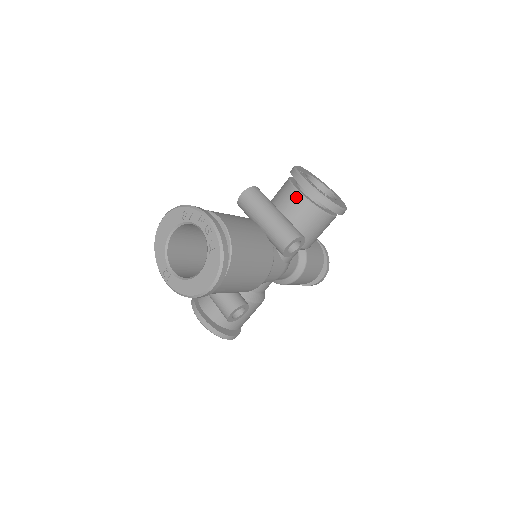
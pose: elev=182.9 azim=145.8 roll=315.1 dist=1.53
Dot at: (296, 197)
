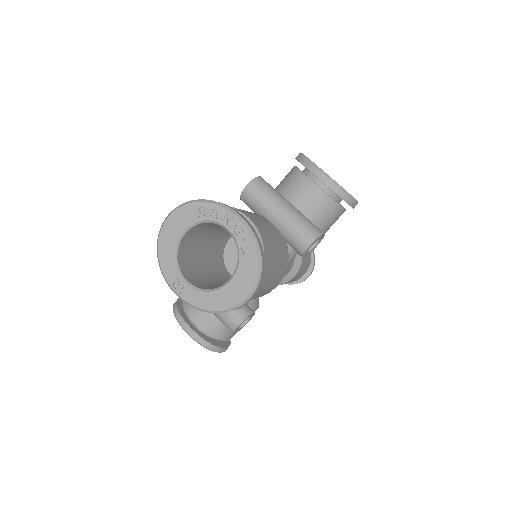
Dot at: (311, 189)
